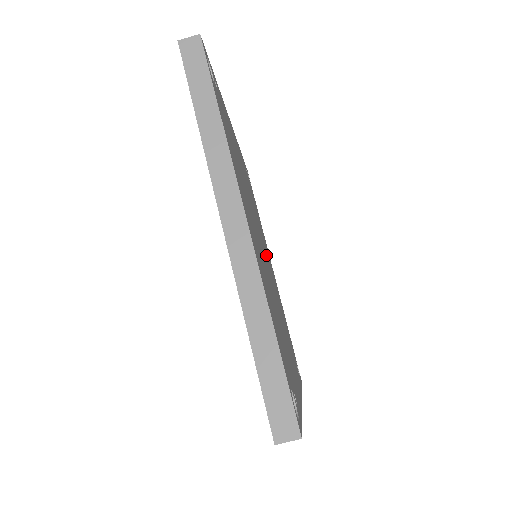
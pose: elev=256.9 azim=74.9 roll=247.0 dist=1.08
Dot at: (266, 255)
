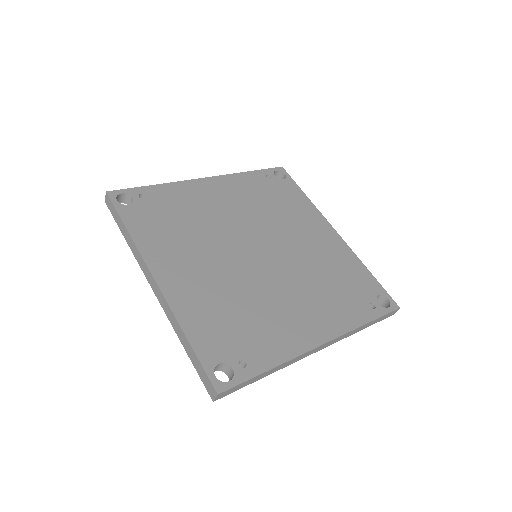
Dot at: (280, 242)
